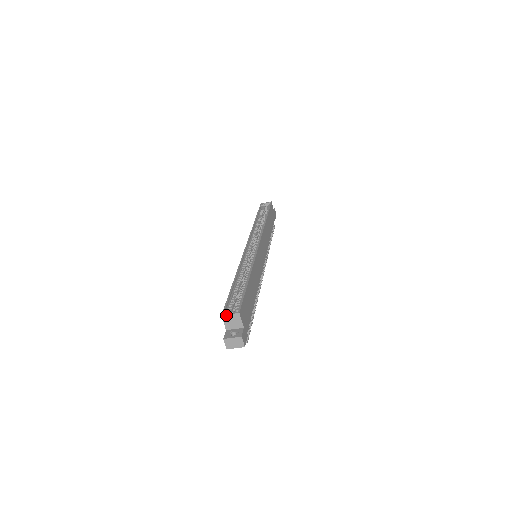
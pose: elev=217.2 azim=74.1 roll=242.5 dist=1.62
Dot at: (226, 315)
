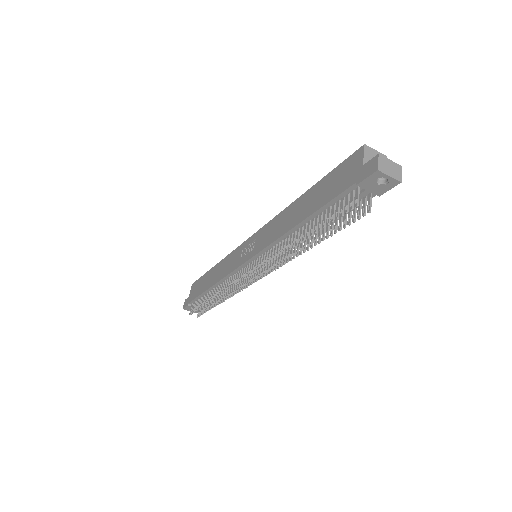
Dot at: (370, 148)
